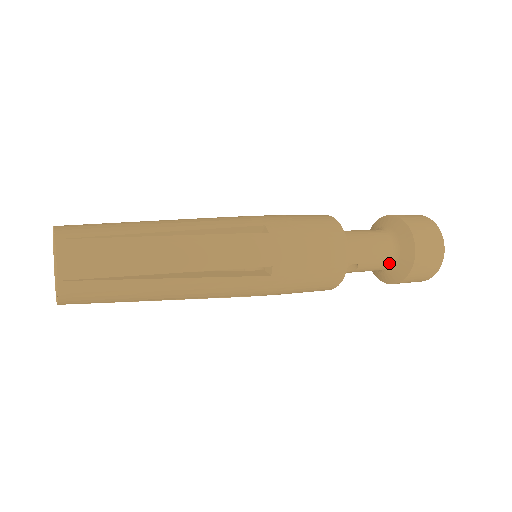
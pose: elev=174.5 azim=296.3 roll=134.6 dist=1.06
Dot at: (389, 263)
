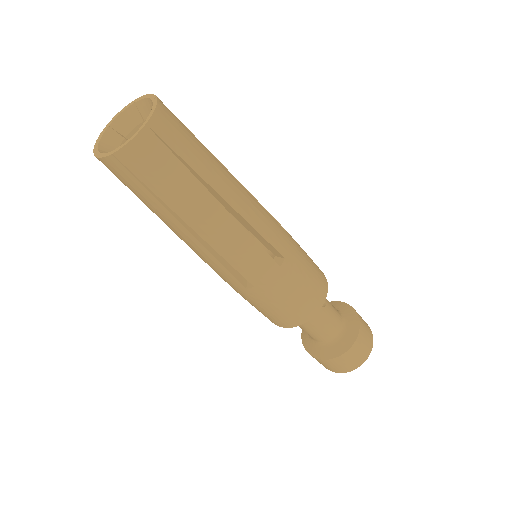
Dot at: (340, 317)
